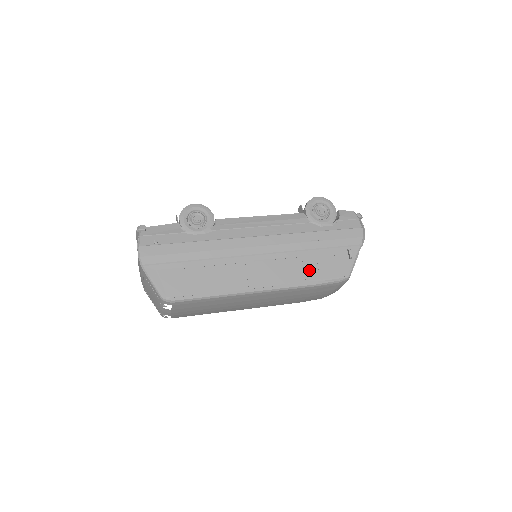
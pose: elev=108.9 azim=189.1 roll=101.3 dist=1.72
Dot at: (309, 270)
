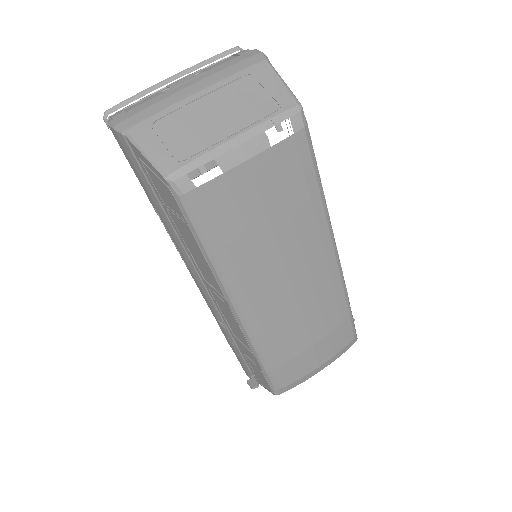
Dot at: occluded
